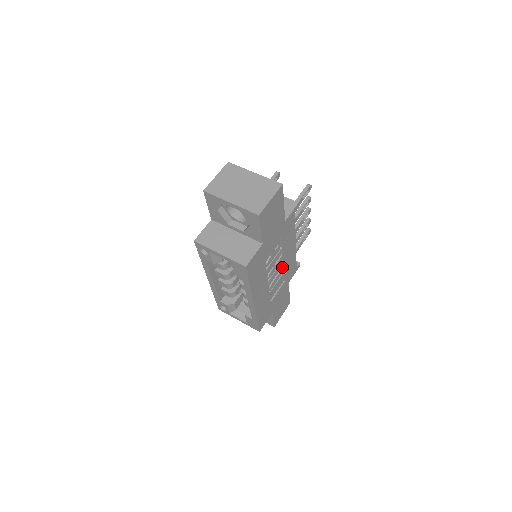
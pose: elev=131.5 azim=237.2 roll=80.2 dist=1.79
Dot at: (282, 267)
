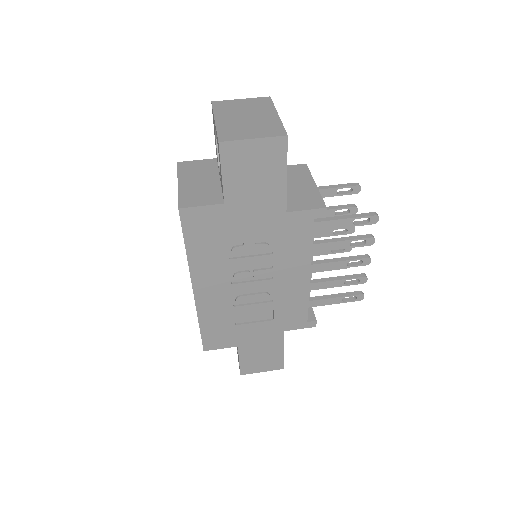
Dot at: (273, 291)
